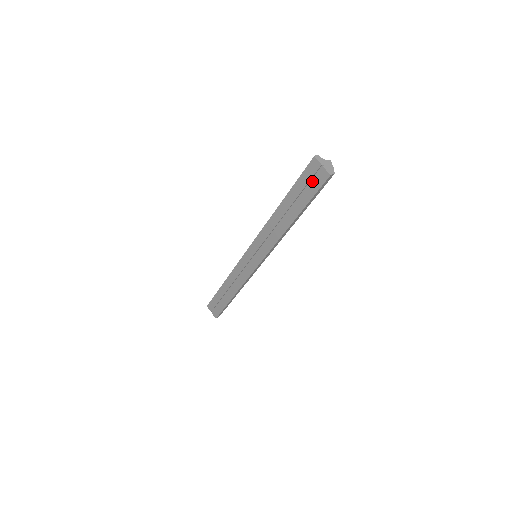
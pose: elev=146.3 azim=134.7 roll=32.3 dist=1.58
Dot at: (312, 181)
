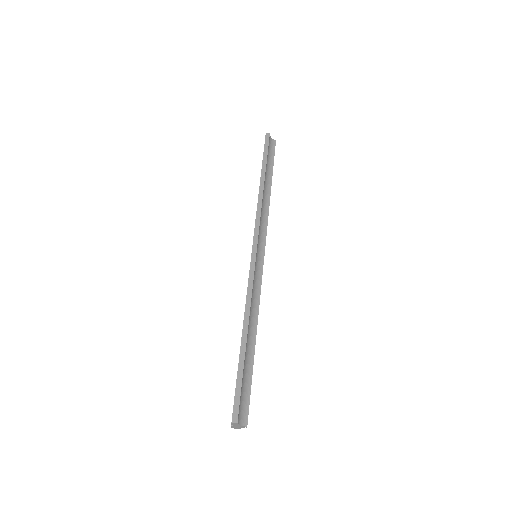
Dot at: occluded
